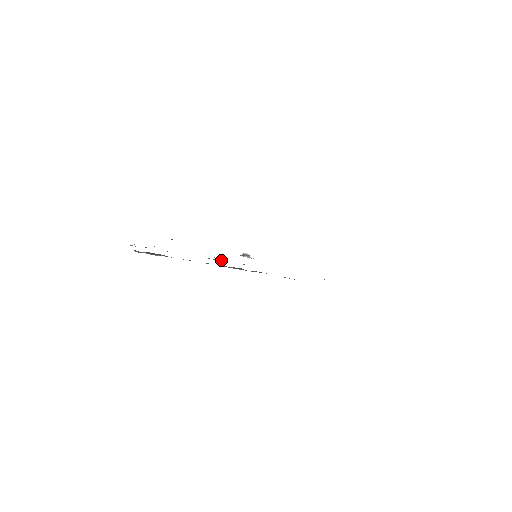
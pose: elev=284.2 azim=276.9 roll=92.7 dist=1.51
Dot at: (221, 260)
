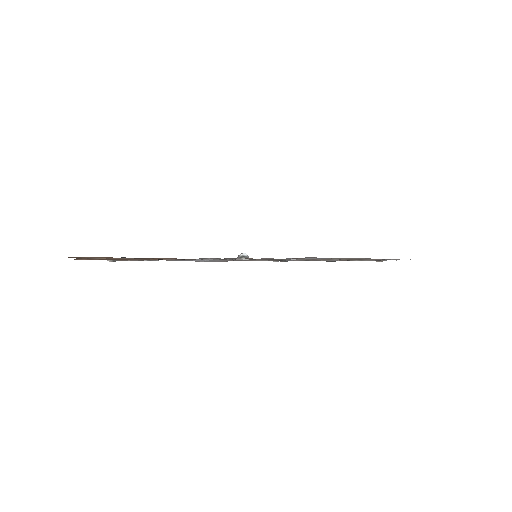
Dot at: (214, 258)
